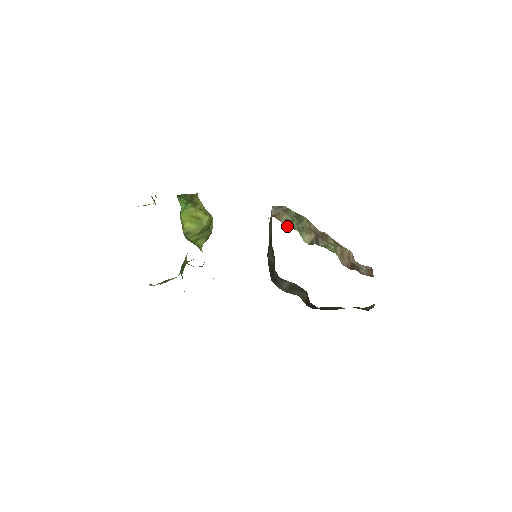
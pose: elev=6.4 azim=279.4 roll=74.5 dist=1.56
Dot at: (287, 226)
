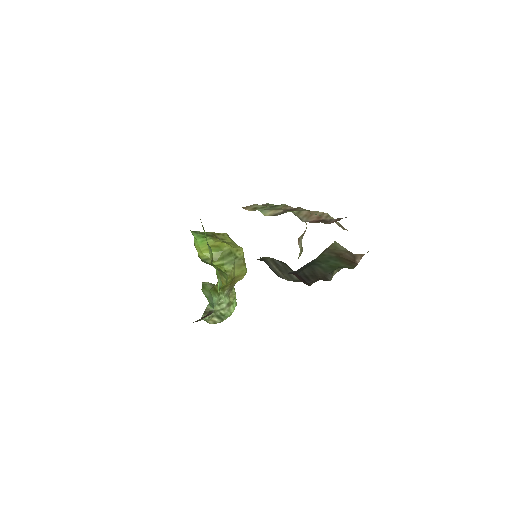
Dot at: occluded
